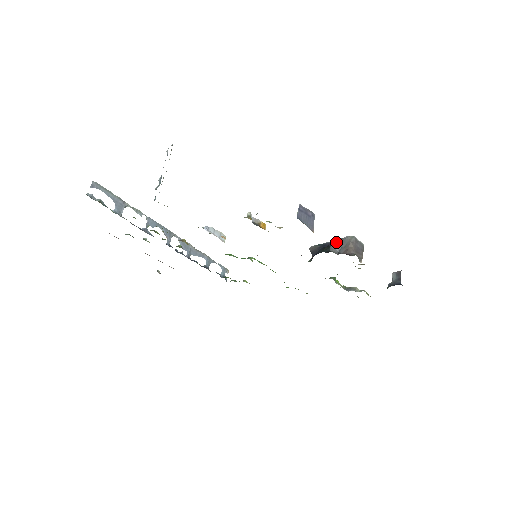
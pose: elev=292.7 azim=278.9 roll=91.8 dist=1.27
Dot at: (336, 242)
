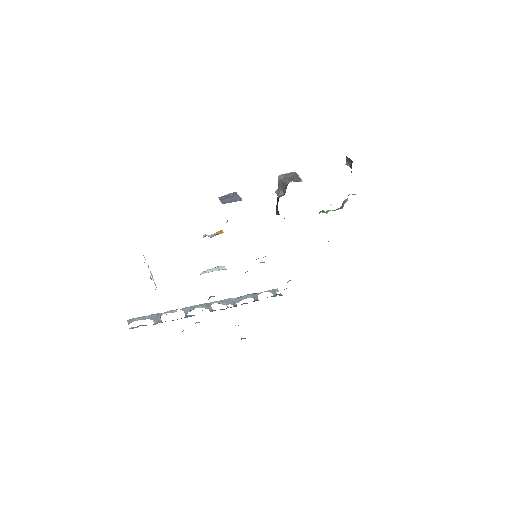
Dot at: (277, 191)
